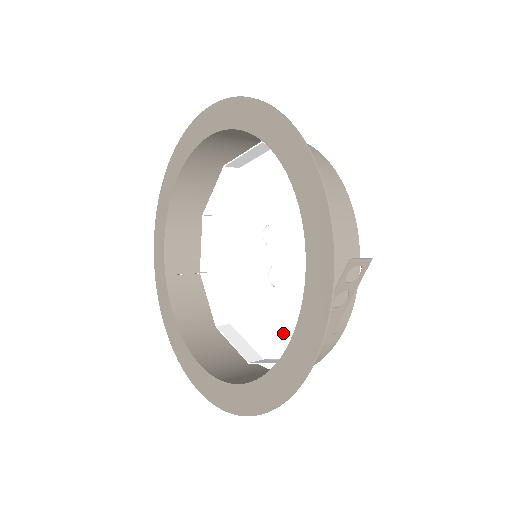
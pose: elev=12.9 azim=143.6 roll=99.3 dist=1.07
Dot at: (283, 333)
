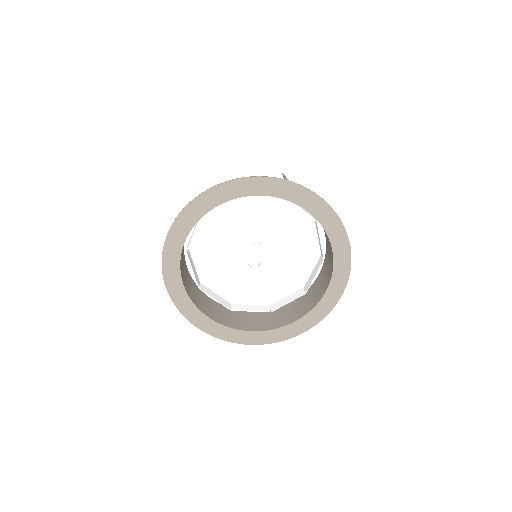
Dot at: (253, 292)
